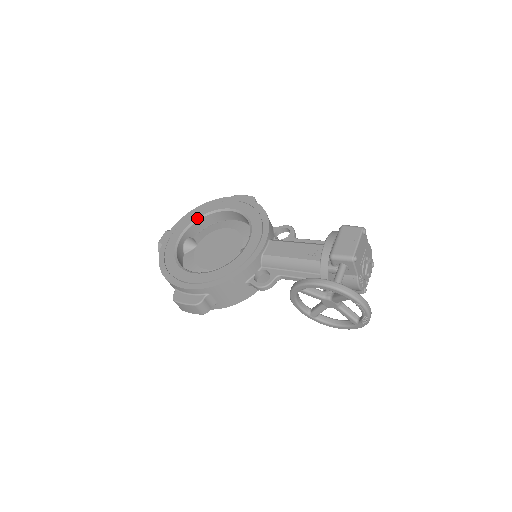
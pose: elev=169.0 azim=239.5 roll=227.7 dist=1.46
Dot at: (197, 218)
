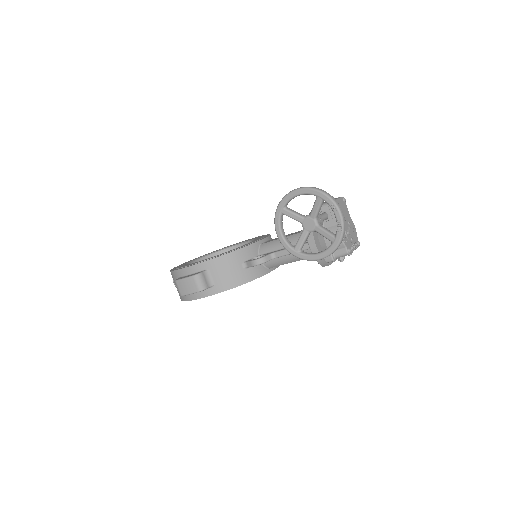
Dot at: (211, 253)
